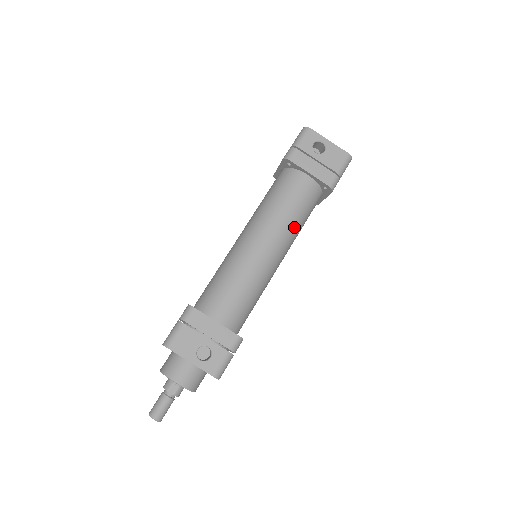
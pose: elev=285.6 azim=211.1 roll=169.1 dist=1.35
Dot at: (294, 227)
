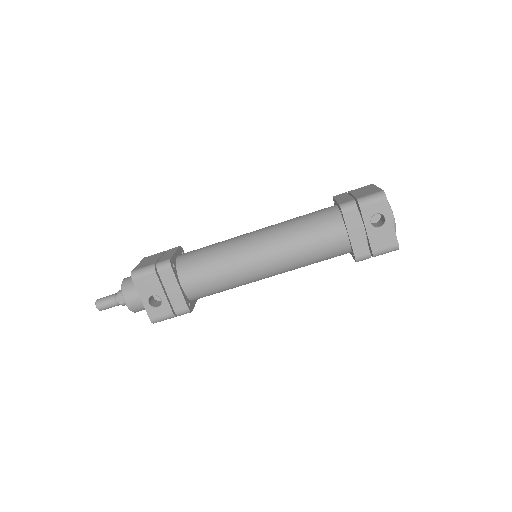
Dot at: (300, 264)
